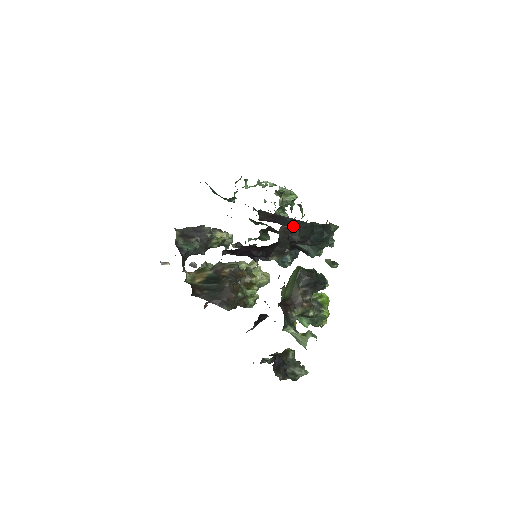
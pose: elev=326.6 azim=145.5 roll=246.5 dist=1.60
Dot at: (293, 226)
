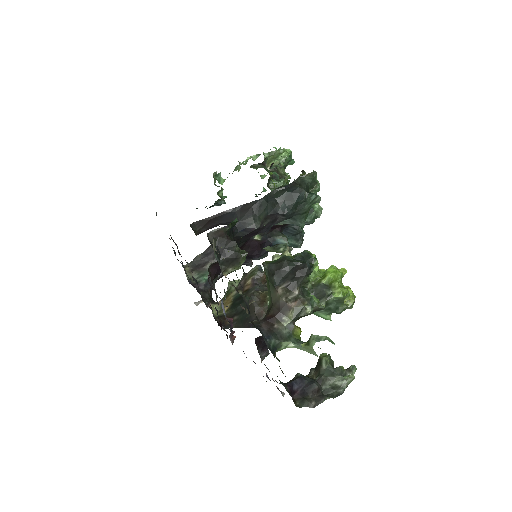
Dot at: (243, 215)
